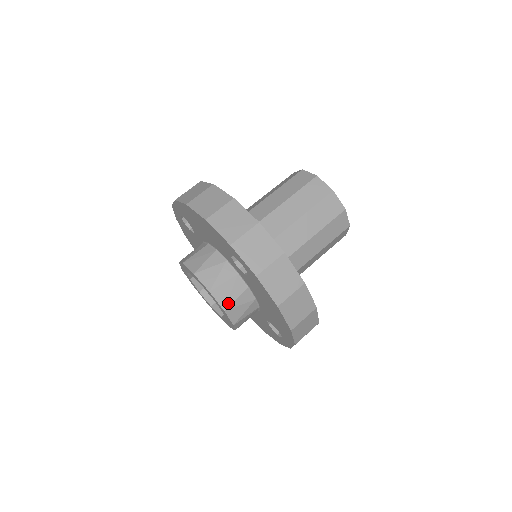
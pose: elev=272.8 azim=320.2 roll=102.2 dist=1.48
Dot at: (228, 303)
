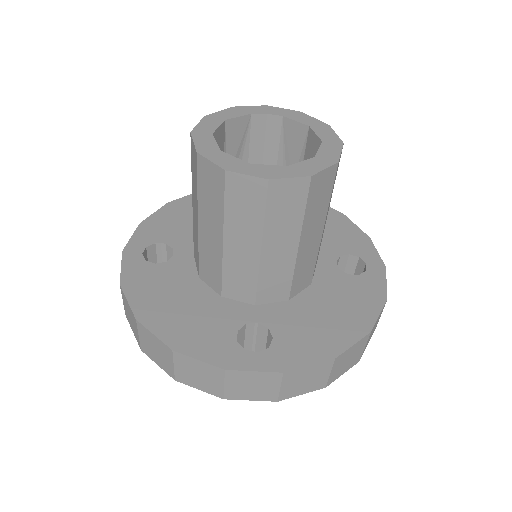
Dot at: occluded
